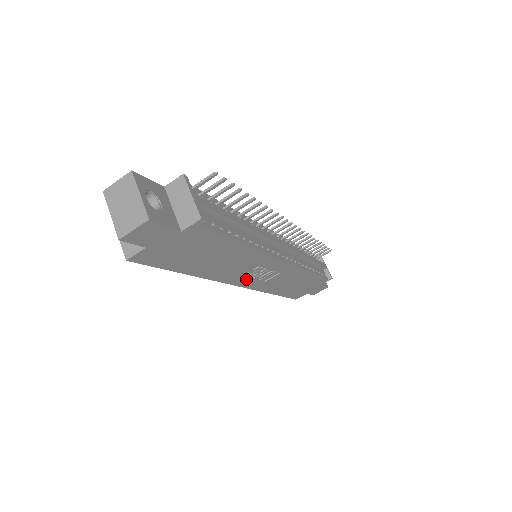
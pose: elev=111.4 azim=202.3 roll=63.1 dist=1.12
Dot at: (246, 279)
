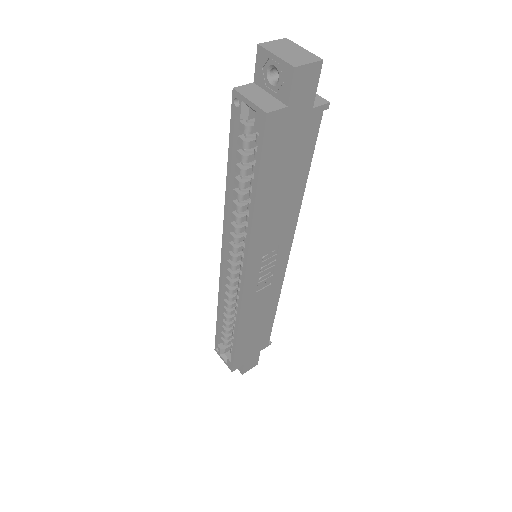
Dot at: (256, 269)
